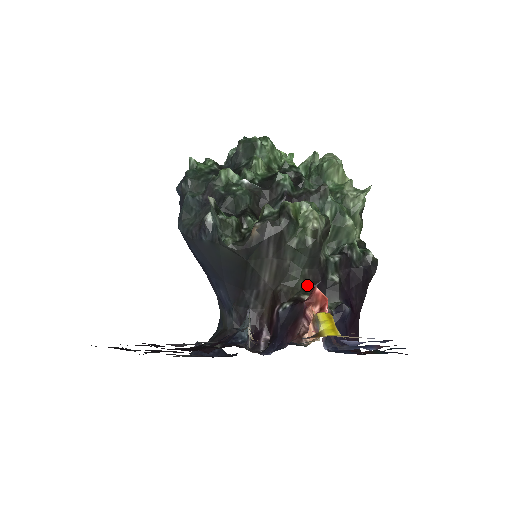
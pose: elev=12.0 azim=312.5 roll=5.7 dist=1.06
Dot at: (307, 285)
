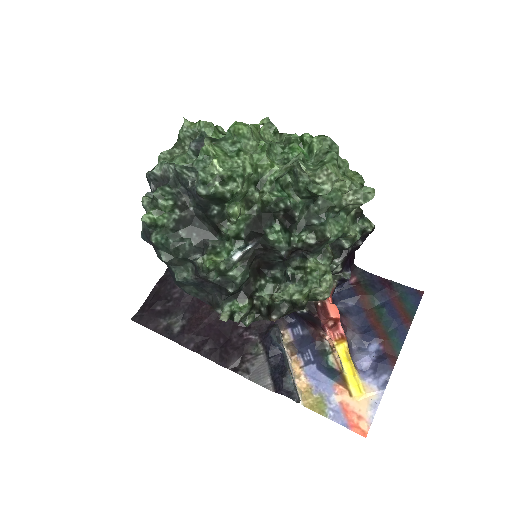
Dot at: occluded
